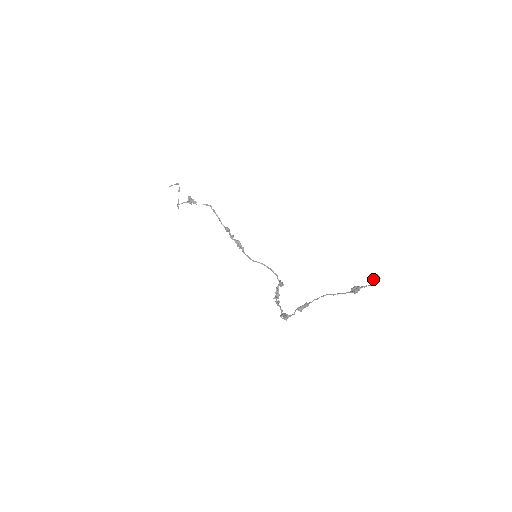
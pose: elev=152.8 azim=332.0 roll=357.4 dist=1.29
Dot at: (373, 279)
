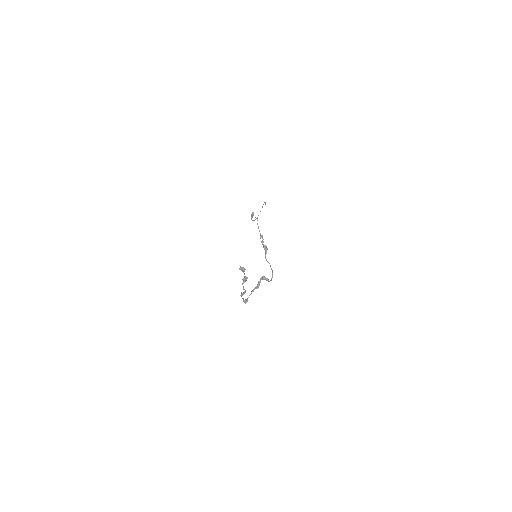
Dot at: (241, 270)
